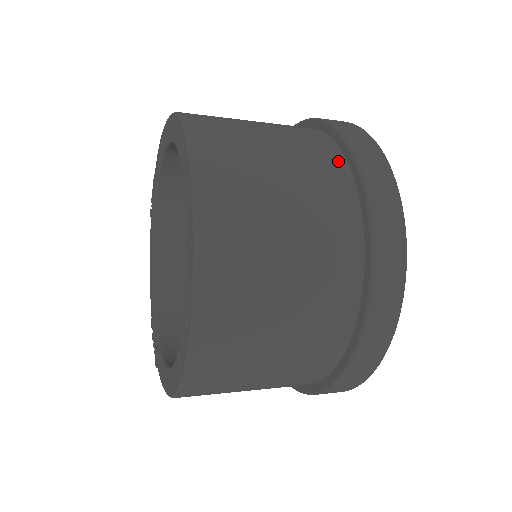
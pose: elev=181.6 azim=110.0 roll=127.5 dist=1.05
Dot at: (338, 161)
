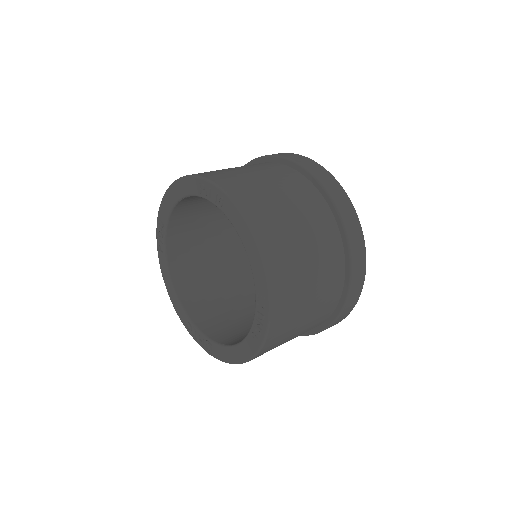
Dot at: (306, 182)
